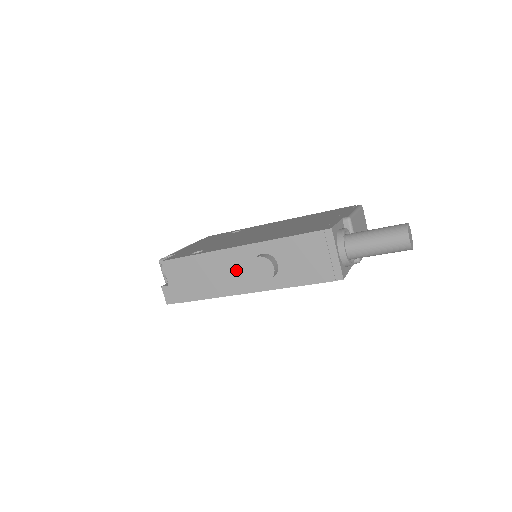
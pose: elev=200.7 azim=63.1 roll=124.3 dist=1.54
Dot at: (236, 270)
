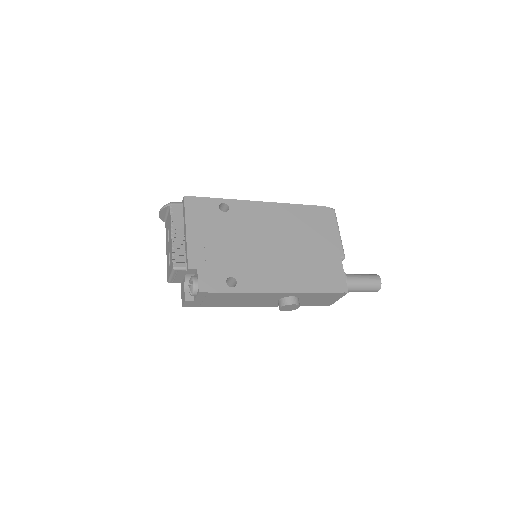
Dot at: (264, 300)
